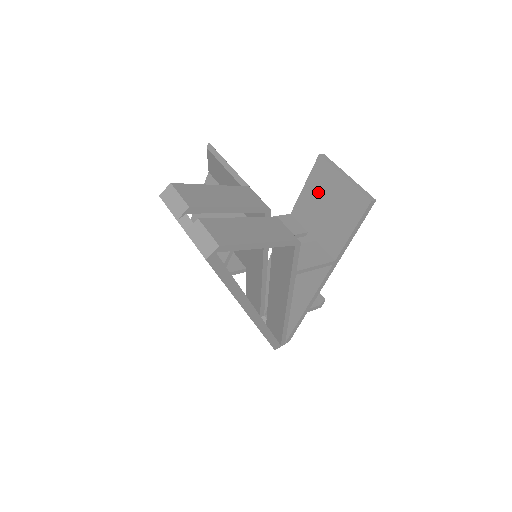
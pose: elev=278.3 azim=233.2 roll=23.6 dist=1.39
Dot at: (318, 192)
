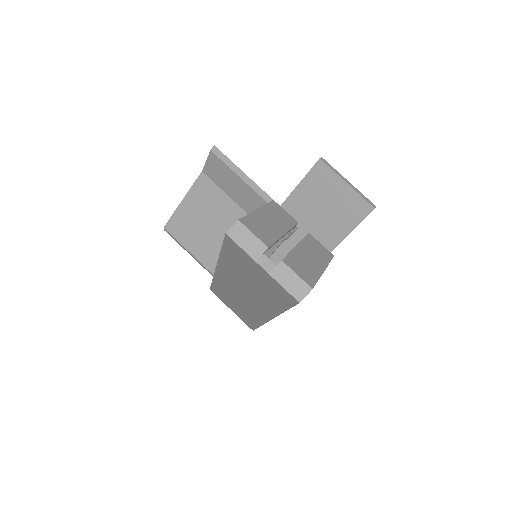
Dot at: (315, 193)
